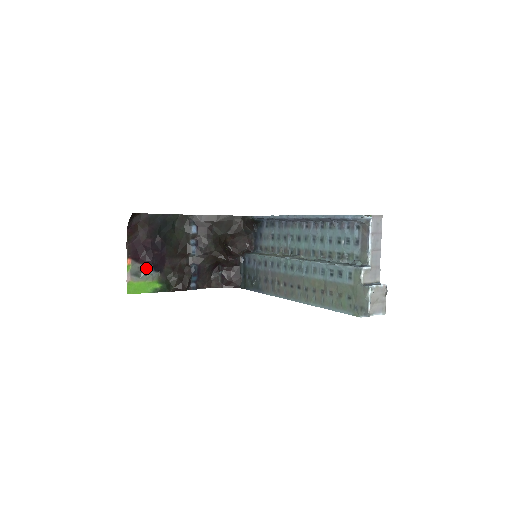
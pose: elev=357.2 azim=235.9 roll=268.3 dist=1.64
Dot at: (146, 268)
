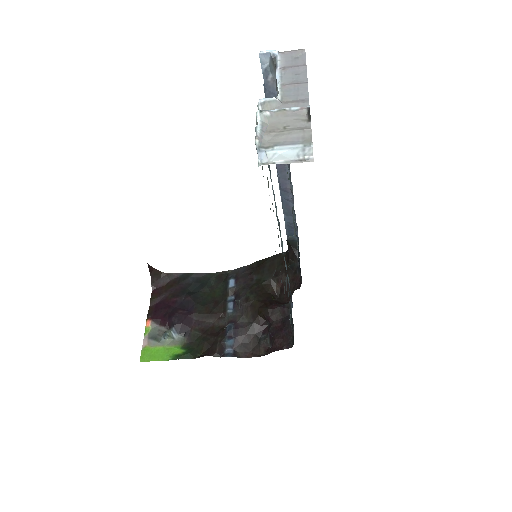
Dot at: (168, 331)
